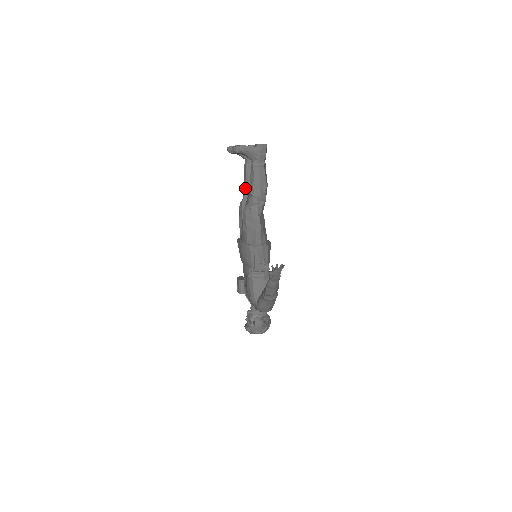
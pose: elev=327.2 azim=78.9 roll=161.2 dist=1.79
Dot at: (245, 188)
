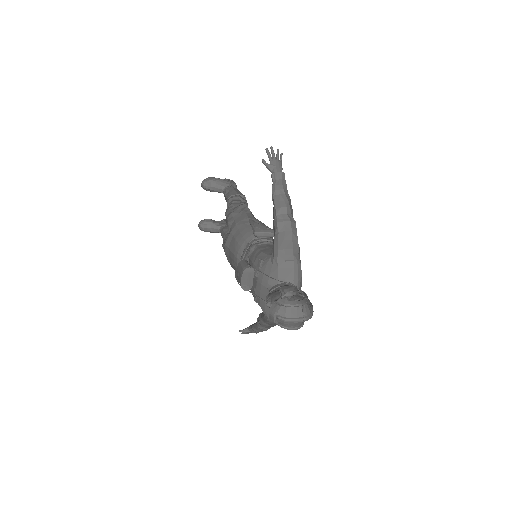
Dot at: occluded
